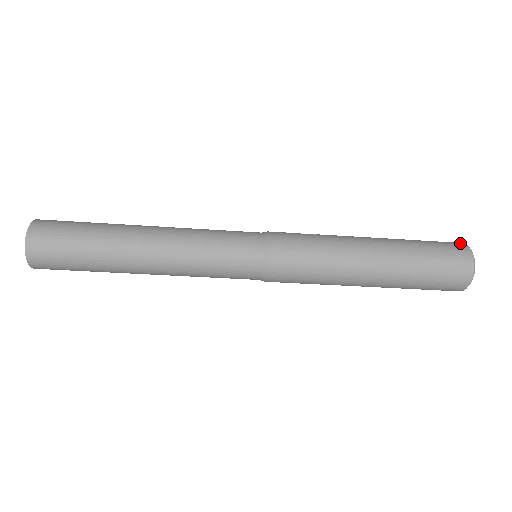
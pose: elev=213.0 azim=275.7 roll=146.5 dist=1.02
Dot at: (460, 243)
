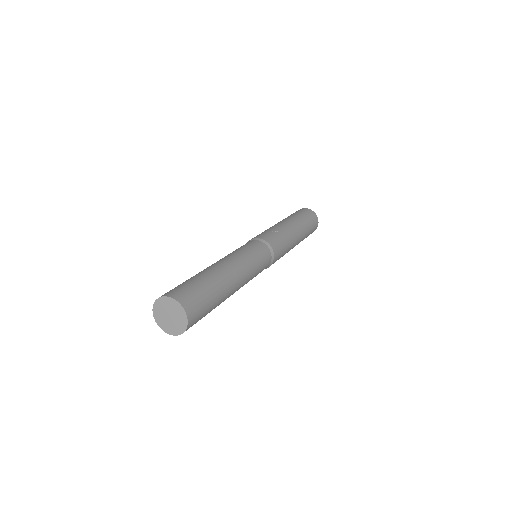
Dot at: (311, 211)
